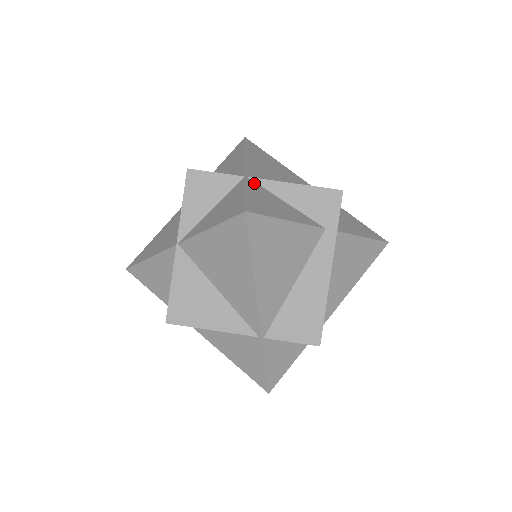
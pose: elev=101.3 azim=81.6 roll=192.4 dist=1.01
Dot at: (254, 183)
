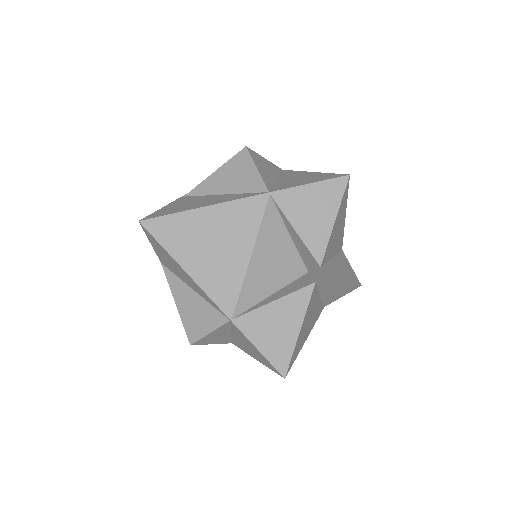
Dot at: (243, 319)
